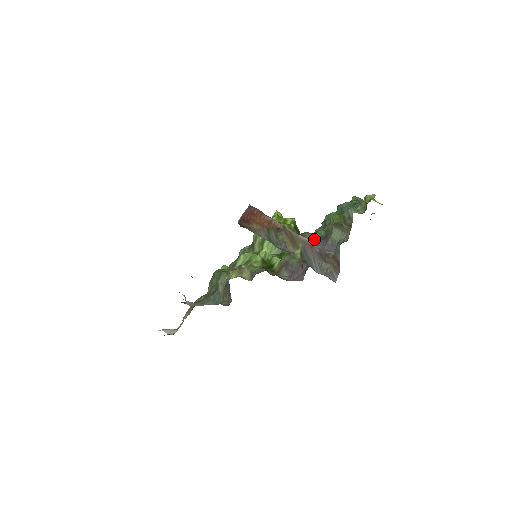
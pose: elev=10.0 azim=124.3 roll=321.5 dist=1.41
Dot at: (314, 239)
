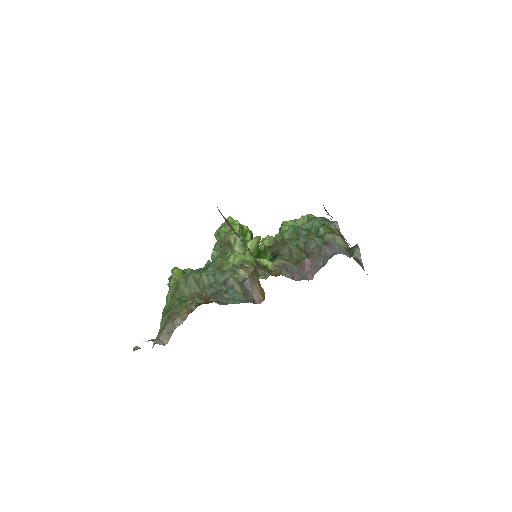
Dot at: (312, 244)
